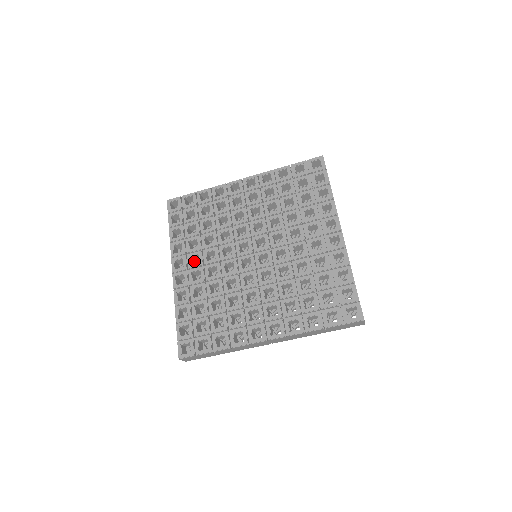
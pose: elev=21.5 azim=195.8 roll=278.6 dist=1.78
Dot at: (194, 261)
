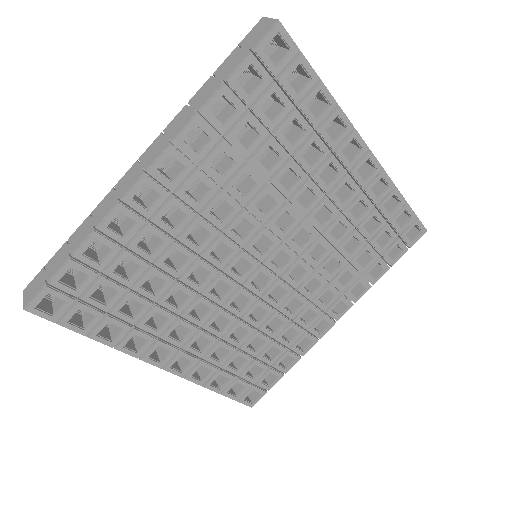
Dot at: occluded
